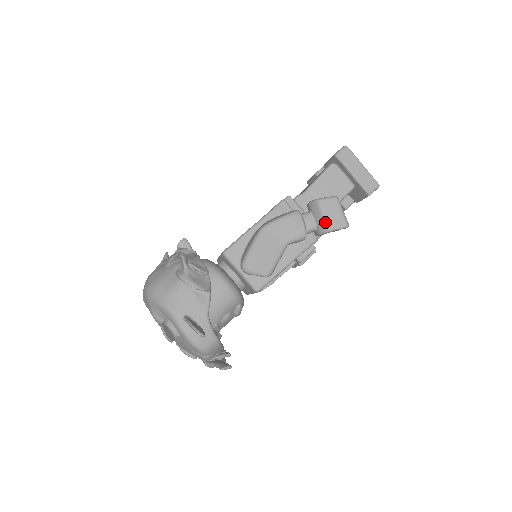
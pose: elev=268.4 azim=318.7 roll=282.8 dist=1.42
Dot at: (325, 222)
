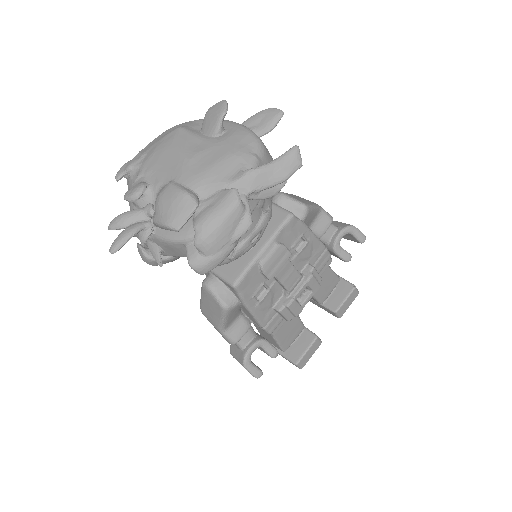
Dot at: (347, 224)
